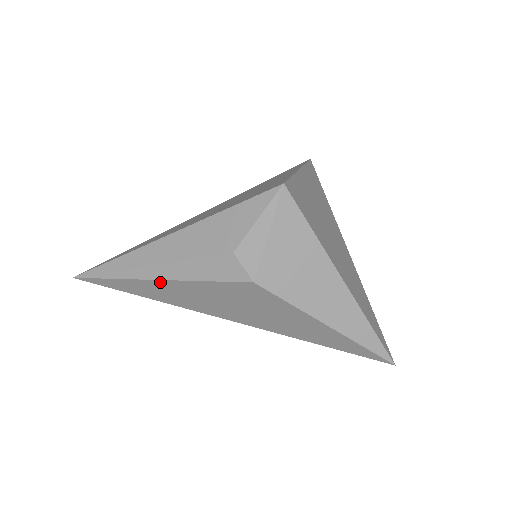
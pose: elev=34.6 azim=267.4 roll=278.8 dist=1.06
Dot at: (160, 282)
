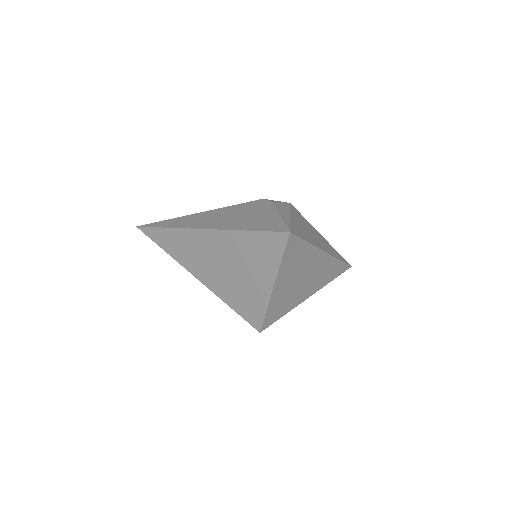
Dot at: occluded
